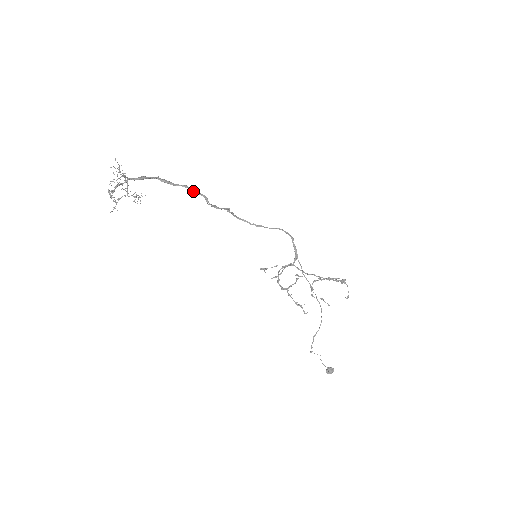
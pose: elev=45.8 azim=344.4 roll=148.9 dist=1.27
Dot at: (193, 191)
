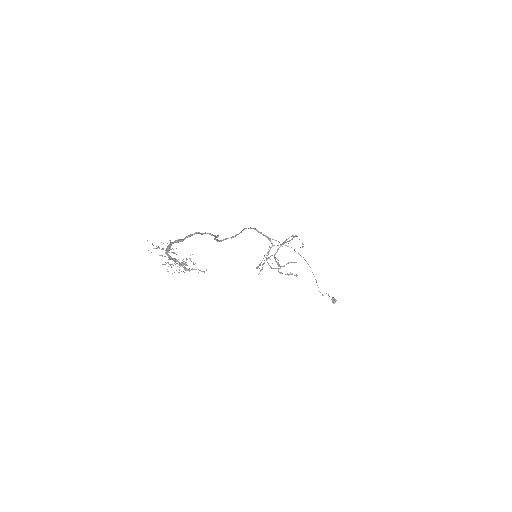
Dot at: occluded
